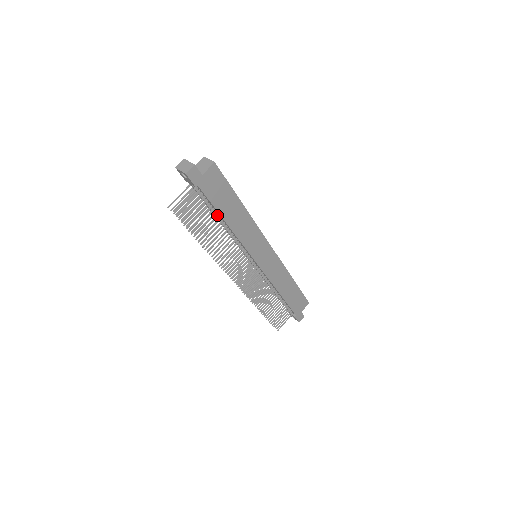
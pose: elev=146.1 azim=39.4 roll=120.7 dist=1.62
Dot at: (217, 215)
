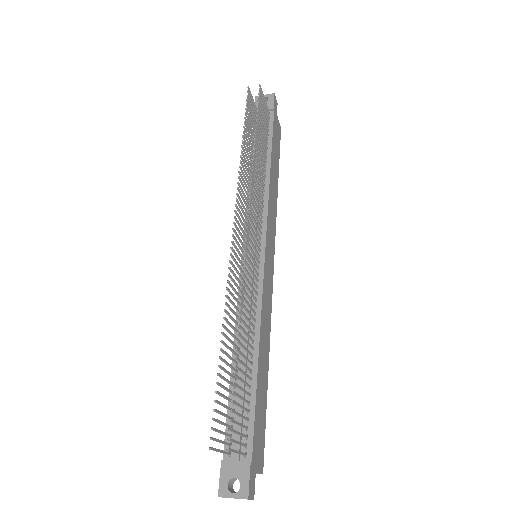
Dot at: (266, 151)
